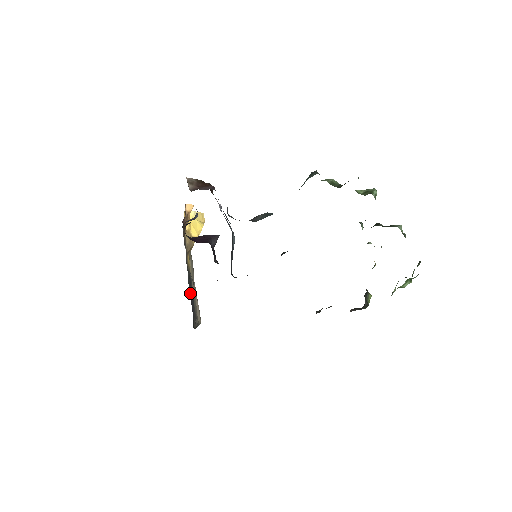
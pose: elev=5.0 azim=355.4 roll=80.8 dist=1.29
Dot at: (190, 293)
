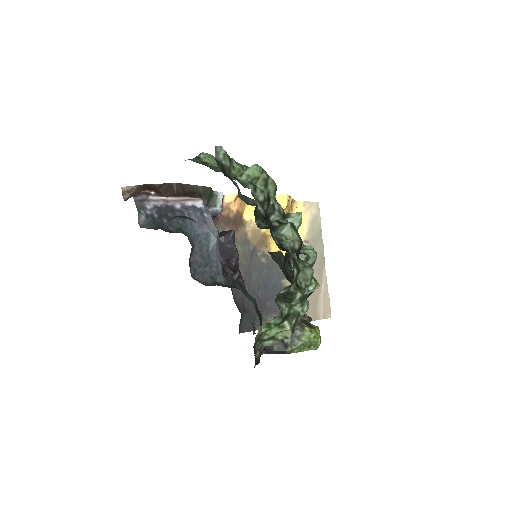
Dot at: (262, 288)
